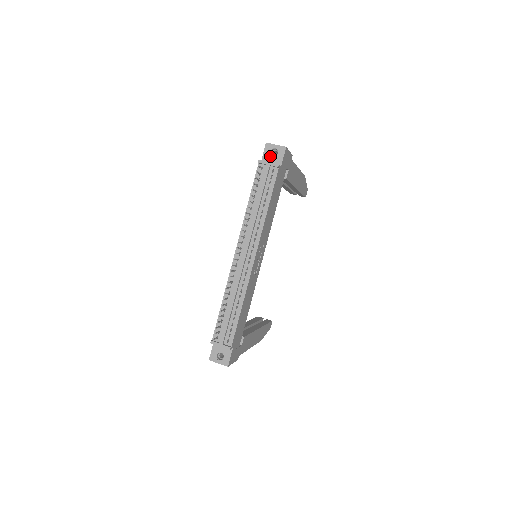
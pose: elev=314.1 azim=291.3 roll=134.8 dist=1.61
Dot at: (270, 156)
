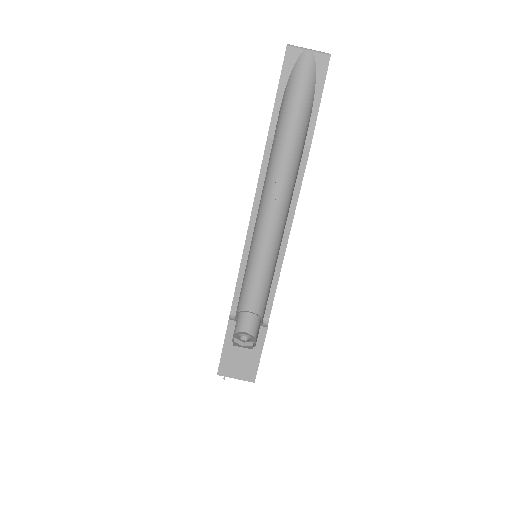
Dot at: occluded
